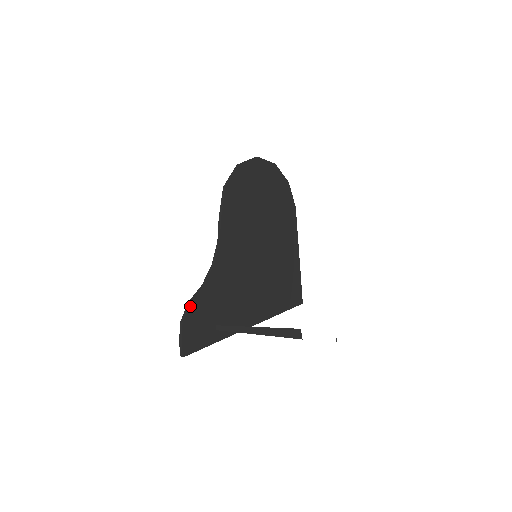
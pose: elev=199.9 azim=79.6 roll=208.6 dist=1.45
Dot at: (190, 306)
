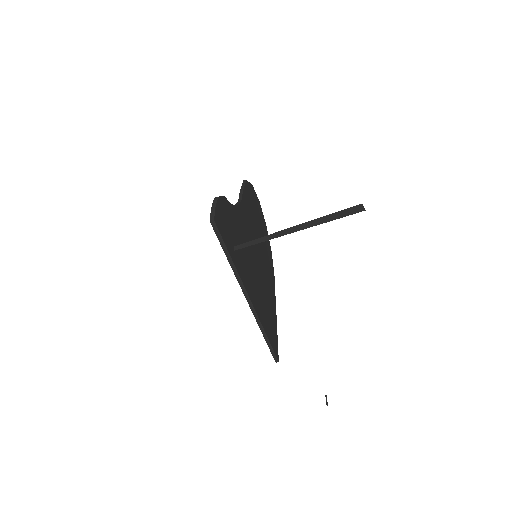
Dot at: (223, 198)
